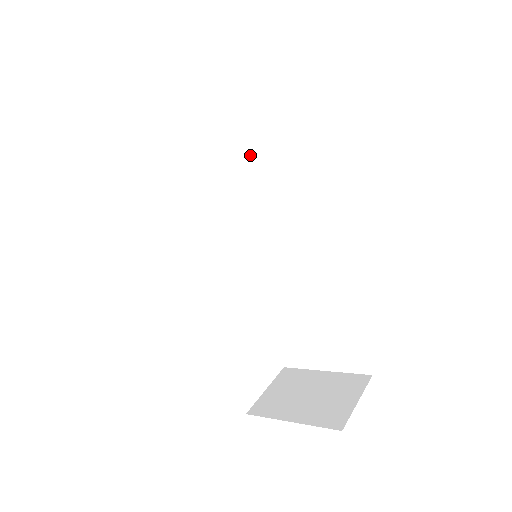
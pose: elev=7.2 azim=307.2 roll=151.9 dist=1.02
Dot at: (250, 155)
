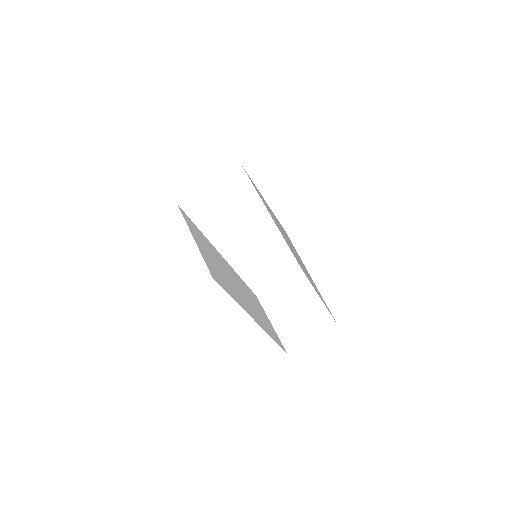
Dot at: (261, 195)
